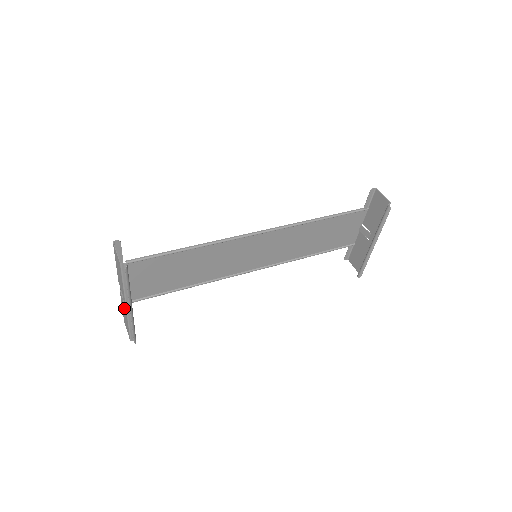
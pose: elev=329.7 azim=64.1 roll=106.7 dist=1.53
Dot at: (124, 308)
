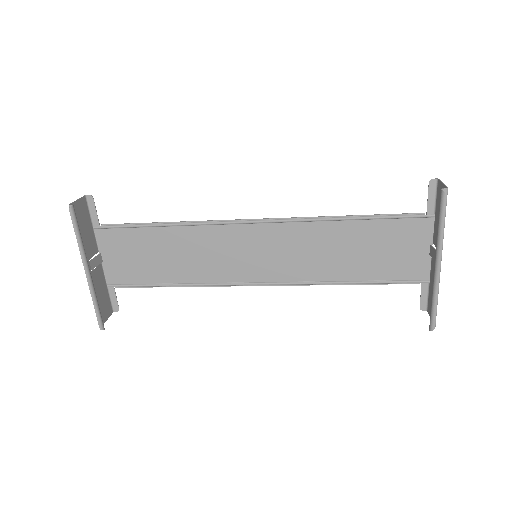
Dot at: (95, 281)
